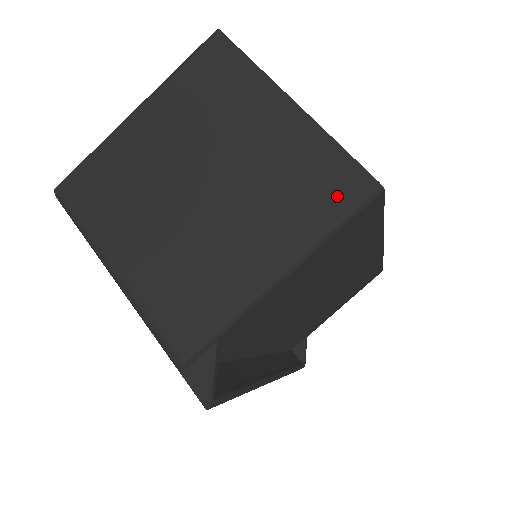
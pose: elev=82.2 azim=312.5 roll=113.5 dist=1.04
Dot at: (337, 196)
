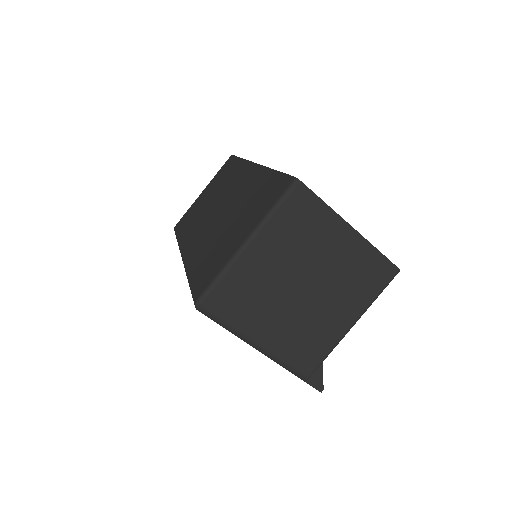
Dot at: (380, 279)
